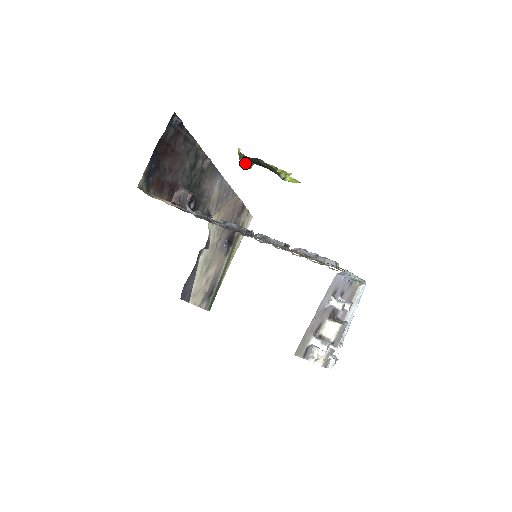
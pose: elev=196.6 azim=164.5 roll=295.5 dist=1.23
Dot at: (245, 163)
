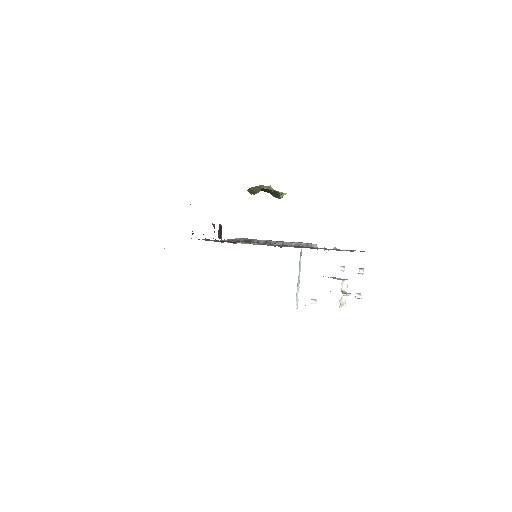
Dot at: (255, 192)
